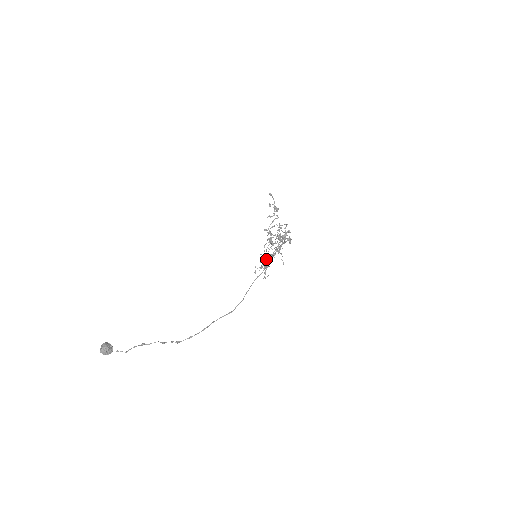
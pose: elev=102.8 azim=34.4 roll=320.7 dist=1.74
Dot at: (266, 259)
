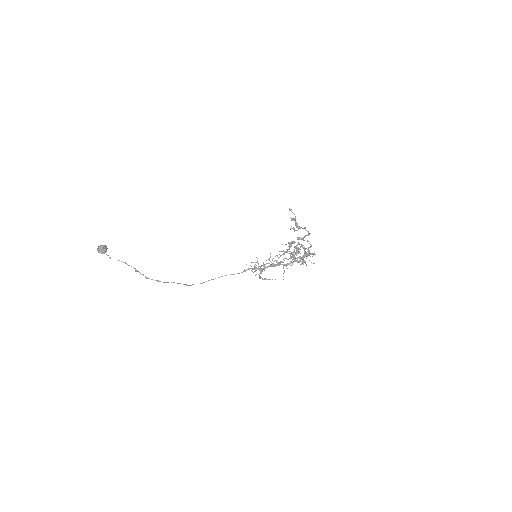
Dot at: occluded
